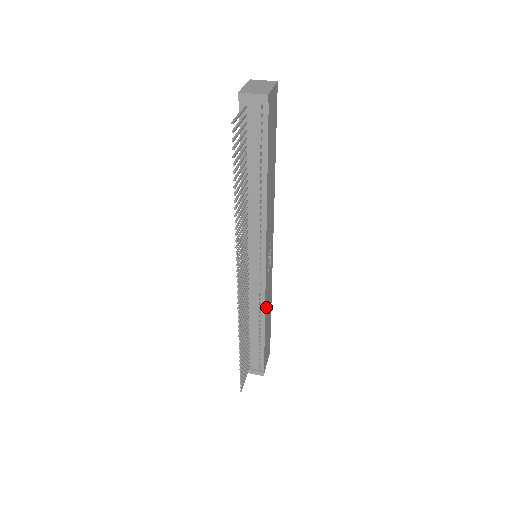
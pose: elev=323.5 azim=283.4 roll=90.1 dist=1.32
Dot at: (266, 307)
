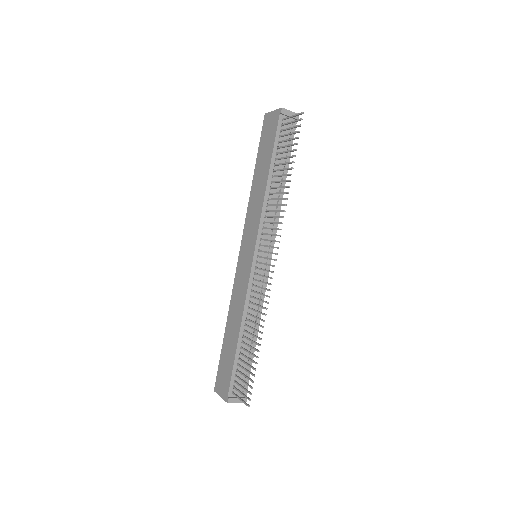
Dot at: occluded
